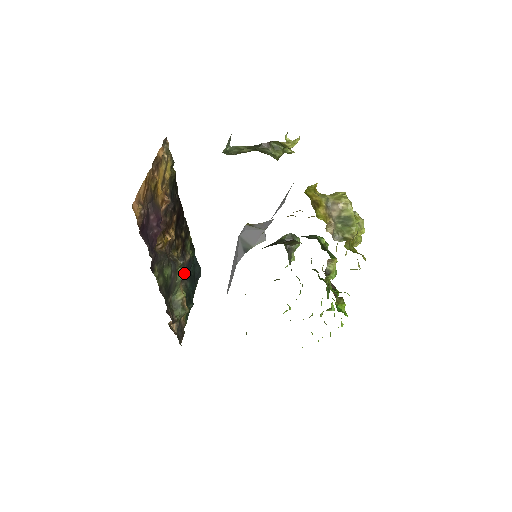
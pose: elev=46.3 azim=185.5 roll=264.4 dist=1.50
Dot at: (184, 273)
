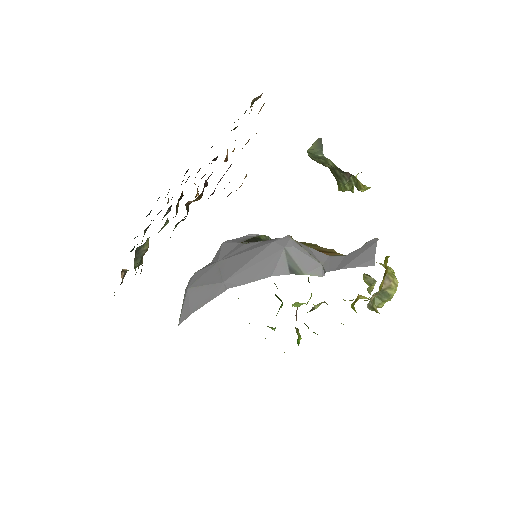
Dot at: occluded
